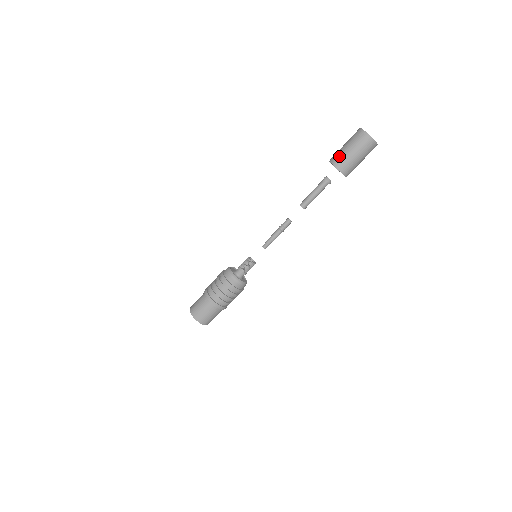
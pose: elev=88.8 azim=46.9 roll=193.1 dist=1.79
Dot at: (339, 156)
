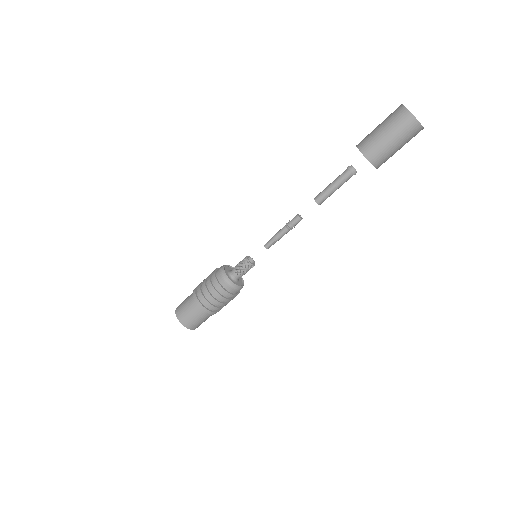
Dot at: (366, 136)
